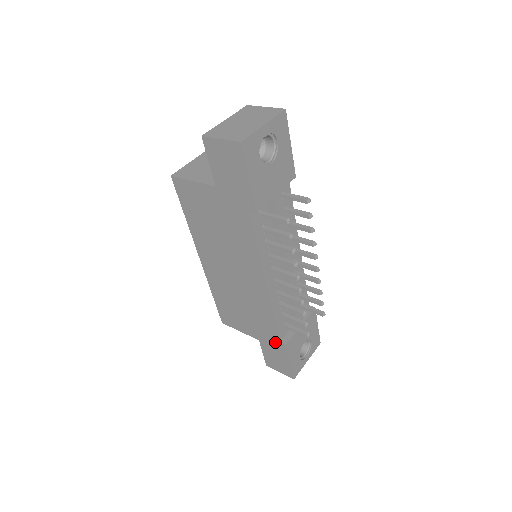
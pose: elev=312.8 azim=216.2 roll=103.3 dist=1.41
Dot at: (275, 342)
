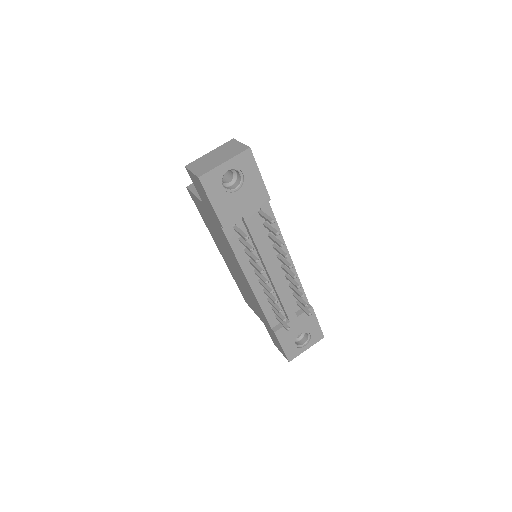
Dot at: (270, 328)
